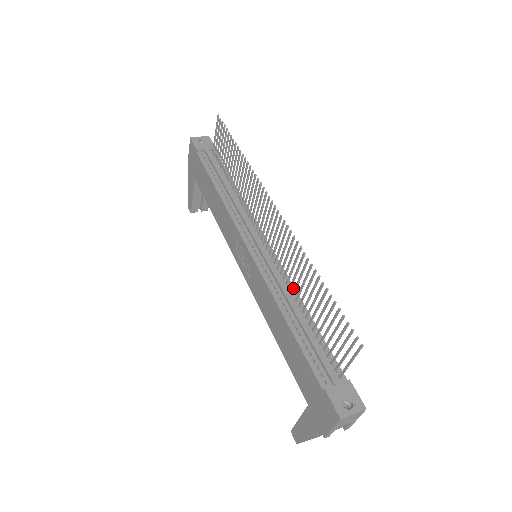
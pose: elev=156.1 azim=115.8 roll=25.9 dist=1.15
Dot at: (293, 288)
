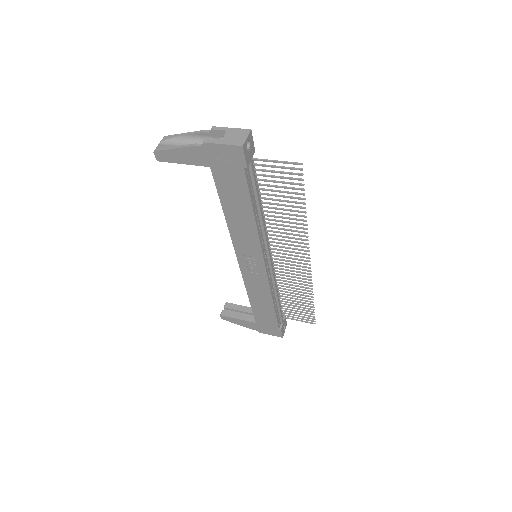
Dot at: occluded
